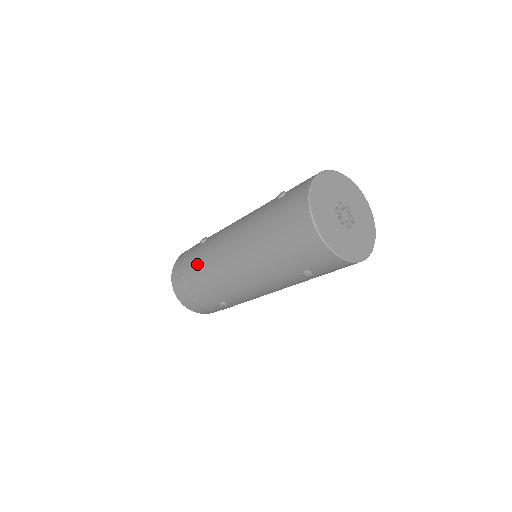
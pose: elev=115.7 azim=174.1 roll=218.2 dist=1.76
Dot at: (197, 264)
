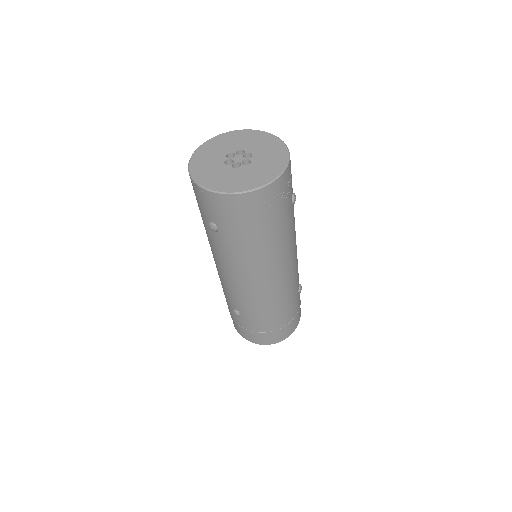
Dot at: occluded
